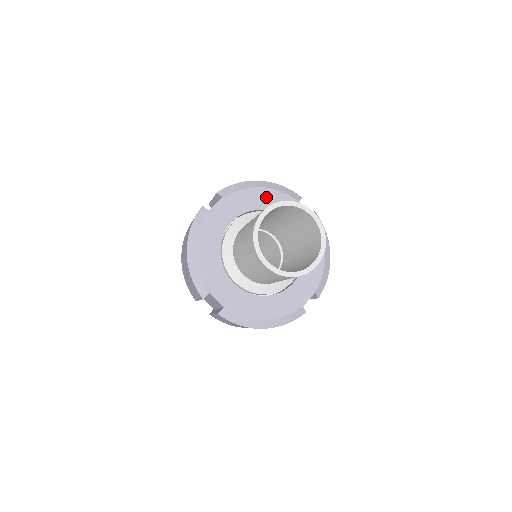
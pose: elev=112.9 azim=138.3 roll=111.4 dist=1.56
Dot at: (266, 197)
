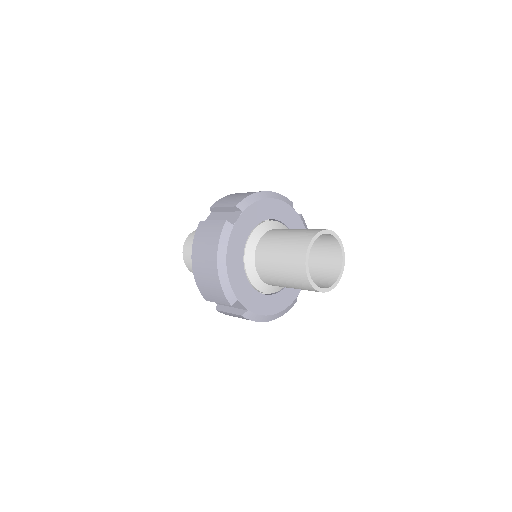
Dot at: (272, 207)
